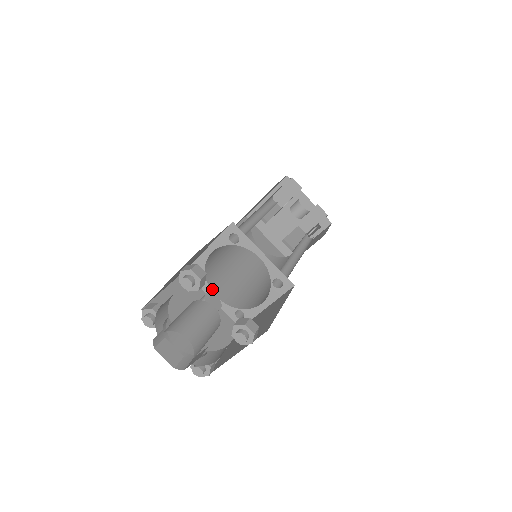
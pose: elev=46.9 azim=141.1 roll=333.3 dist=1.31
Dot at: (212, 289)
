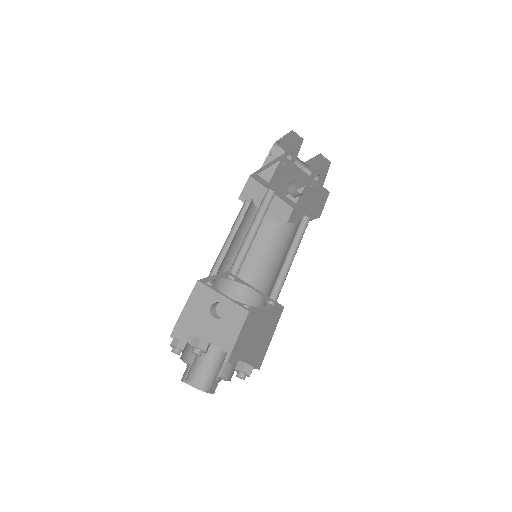
Dot at: (222, 291)
